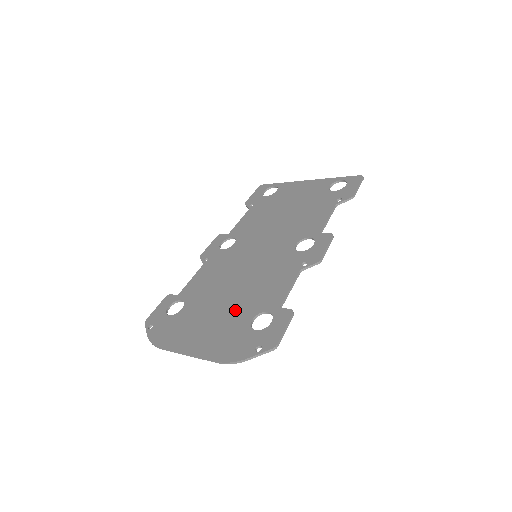
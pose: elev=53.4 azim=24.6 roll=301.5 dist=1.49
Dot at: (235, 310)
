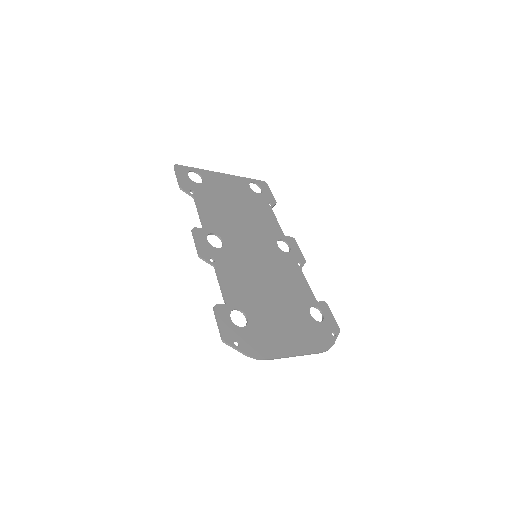
Dot at: (293, 309)
